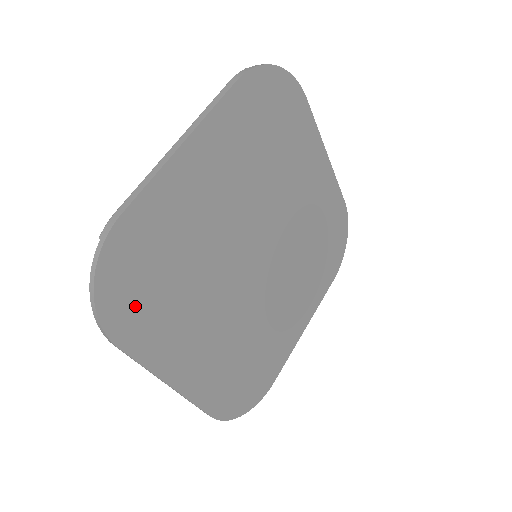
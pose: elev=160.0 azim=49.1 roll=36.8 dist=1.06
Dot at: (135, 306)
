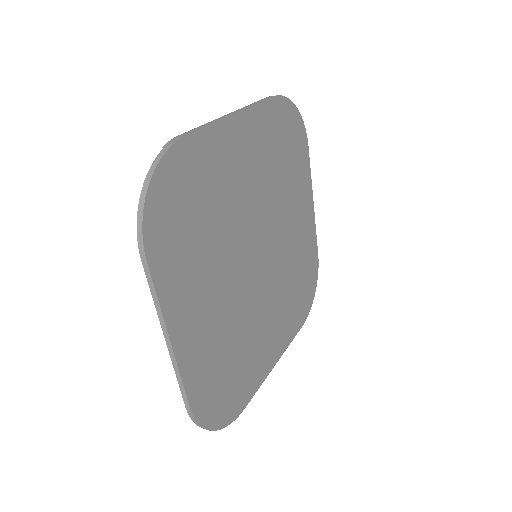
Dot at: (170, 228)
